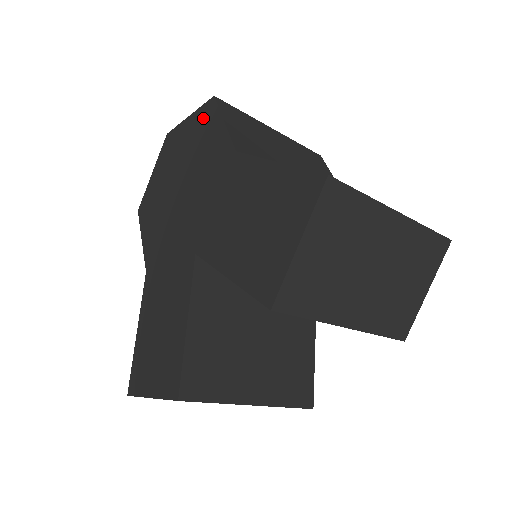
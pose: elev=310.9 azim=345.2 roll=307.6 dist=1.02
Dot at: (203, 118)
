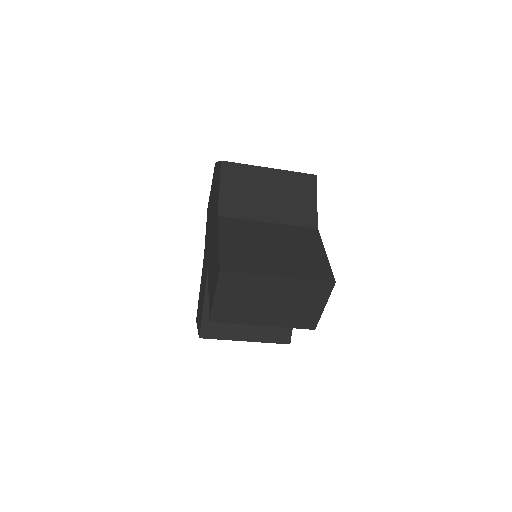
Dot at: (218, 173)
